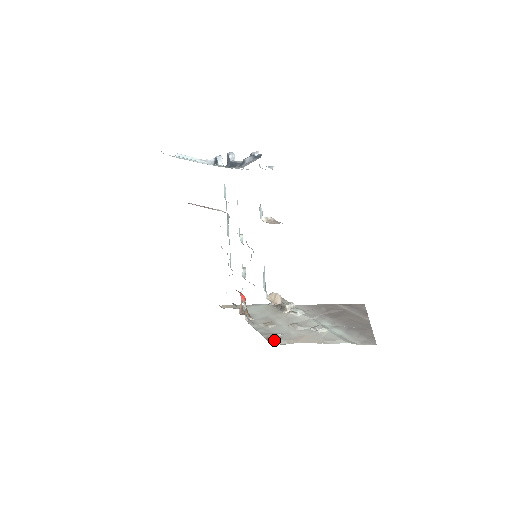
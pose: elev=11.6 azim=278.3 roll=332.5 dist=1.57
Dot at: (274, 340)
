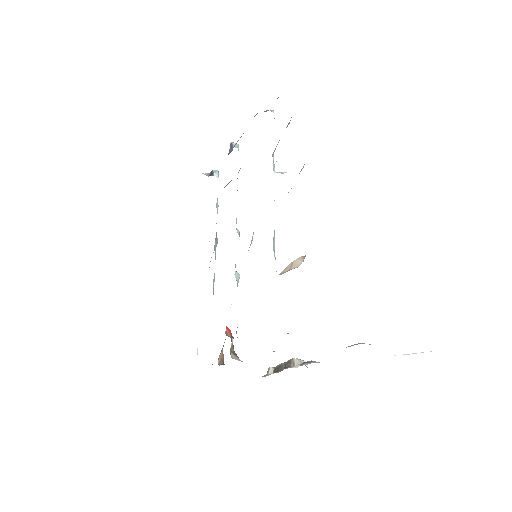
Dot at: occluded
